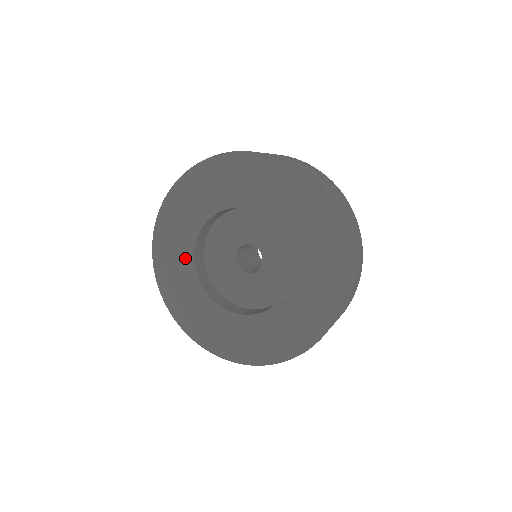
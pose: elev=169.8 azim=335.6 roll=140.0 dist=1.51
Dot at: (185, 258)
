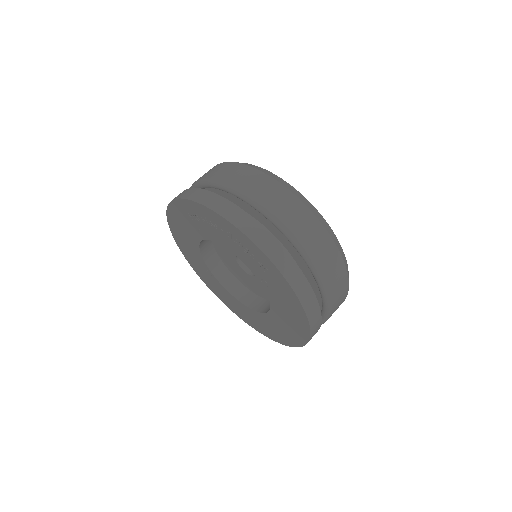
Dot at: (192, 242)
